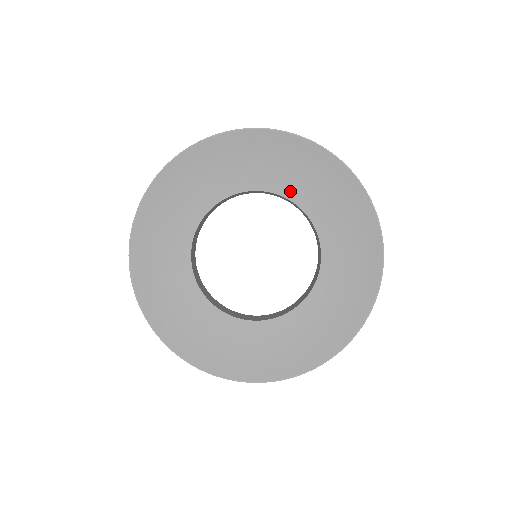
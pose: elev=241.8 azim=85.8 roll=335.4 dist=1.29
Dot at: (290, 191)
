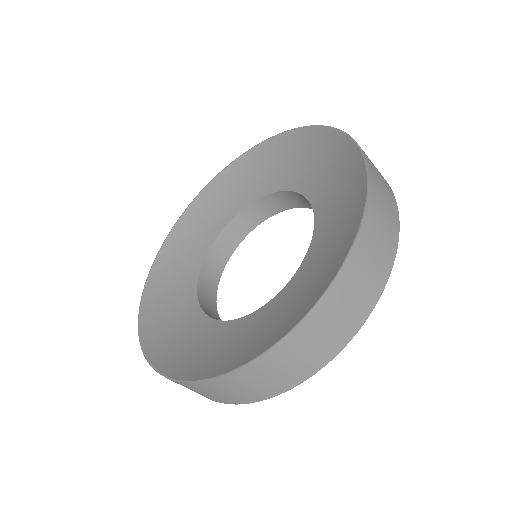
Dot at: (267, 188)
